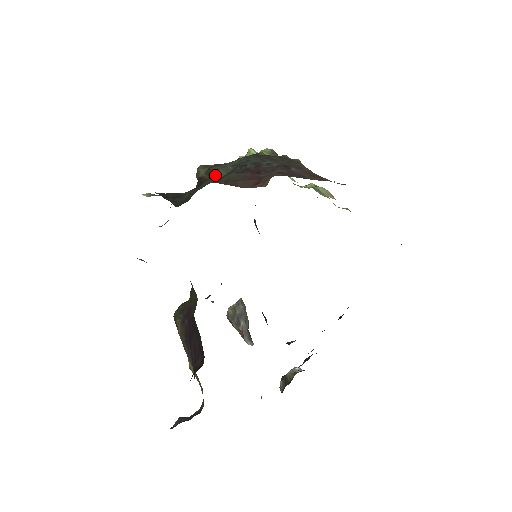
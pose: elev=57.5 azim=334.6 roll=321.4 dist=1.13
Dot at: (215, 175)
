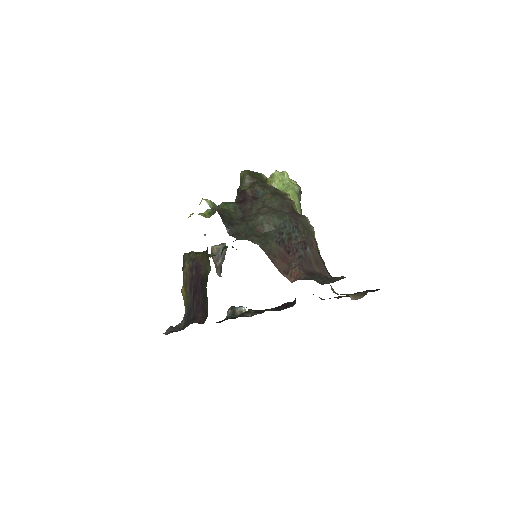
Dot at: (261, 225)
